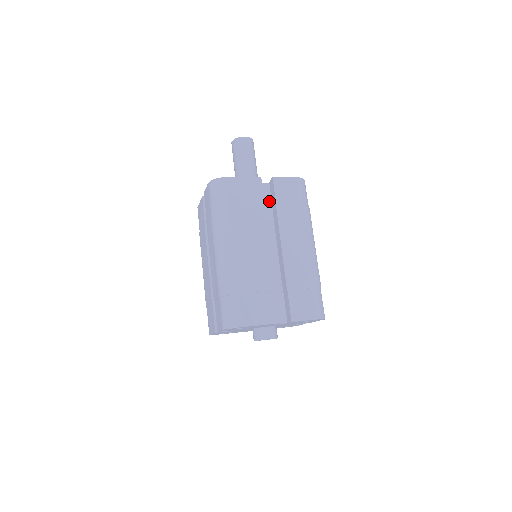
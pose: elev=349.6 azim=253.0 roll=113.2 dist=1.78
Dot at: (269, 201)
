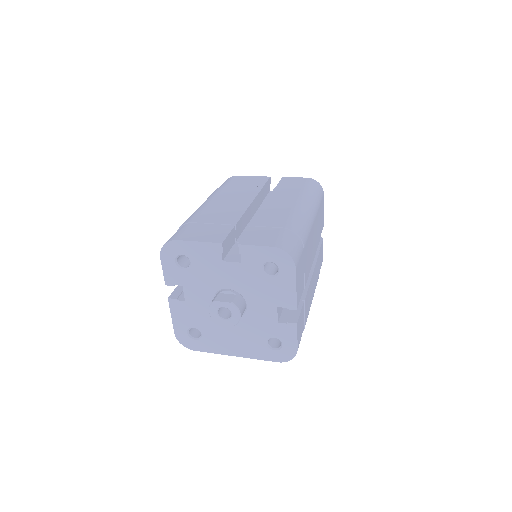
Dot at: occluded
